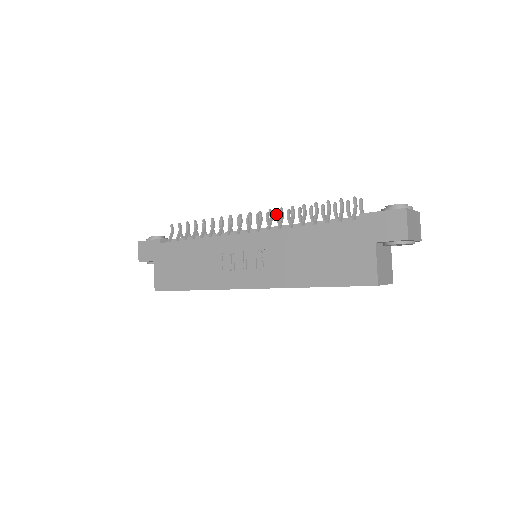
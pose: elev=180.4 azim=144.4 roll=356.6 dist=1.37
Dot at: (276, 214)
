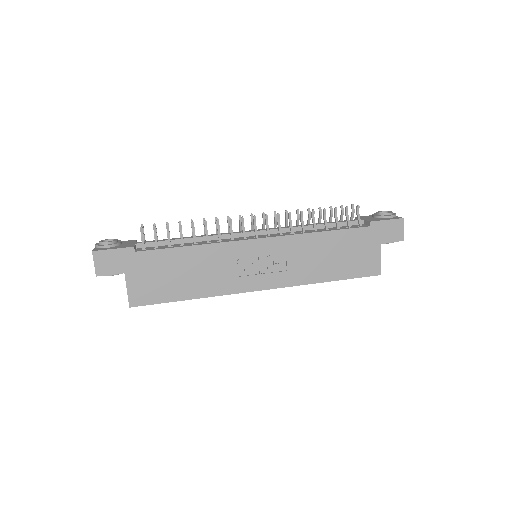
Dot at: (274, 215)
